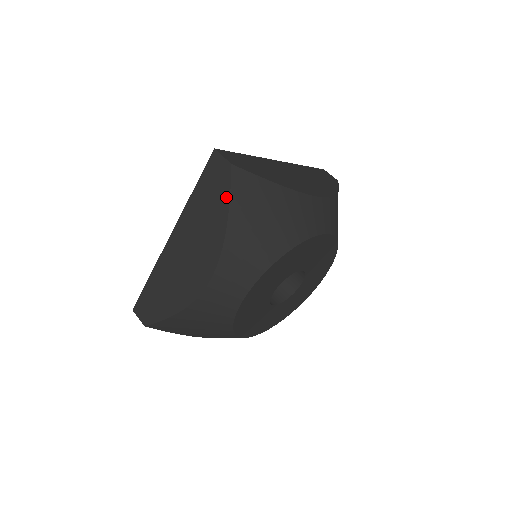
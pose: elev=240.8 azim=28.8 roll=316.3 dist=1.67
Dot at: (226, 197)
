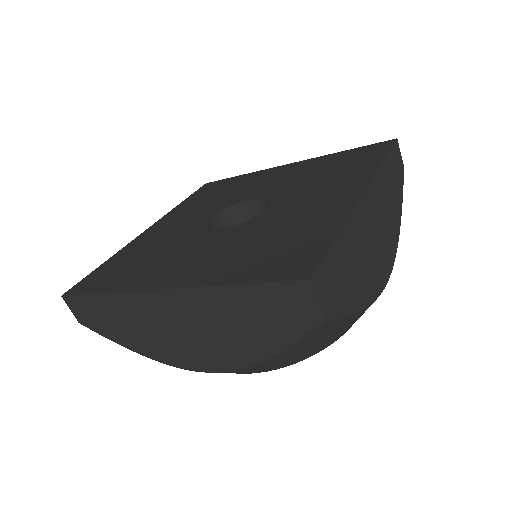
Dot at: (287, 340)
